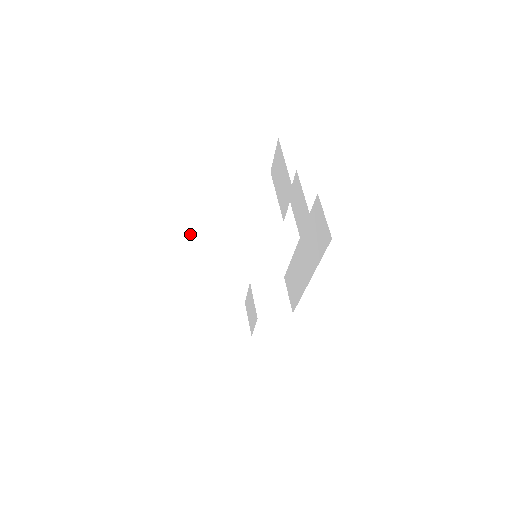
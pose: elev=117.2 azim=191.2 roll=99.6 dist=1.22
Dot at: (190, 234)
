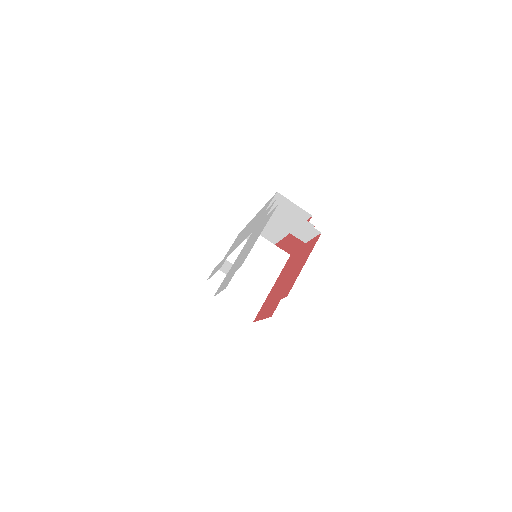
Dot at: (245, 296)
